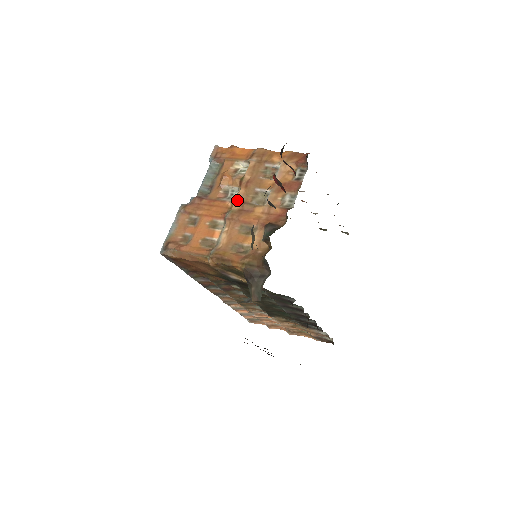
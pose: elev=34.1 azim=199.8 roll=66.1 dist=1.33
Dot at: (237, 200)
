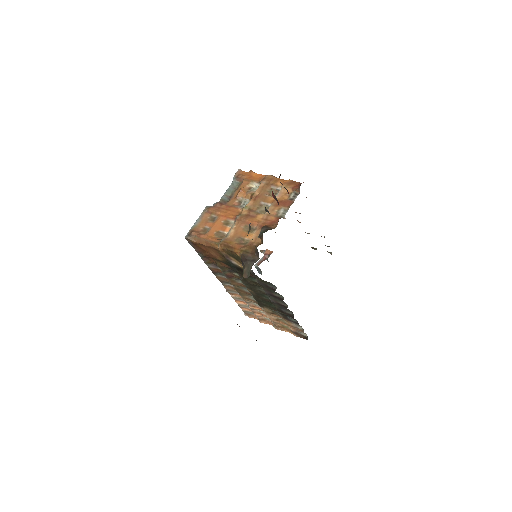
Dot at: (246, 208)
